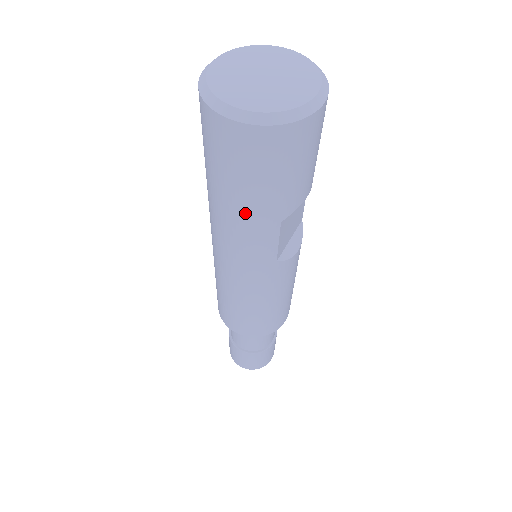
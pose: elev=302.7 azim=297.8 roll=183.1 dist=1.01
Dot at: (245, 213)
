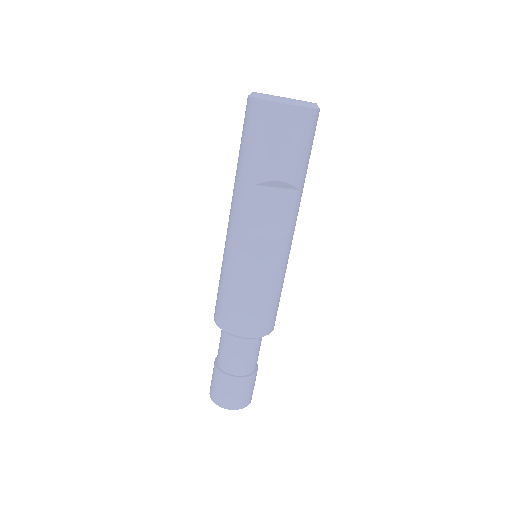
Dot at: (240, 169)
